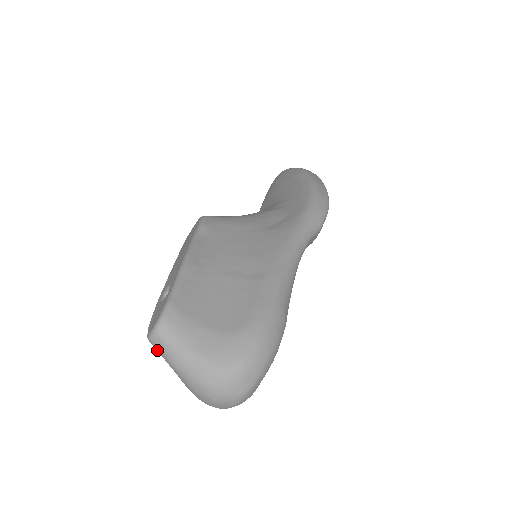
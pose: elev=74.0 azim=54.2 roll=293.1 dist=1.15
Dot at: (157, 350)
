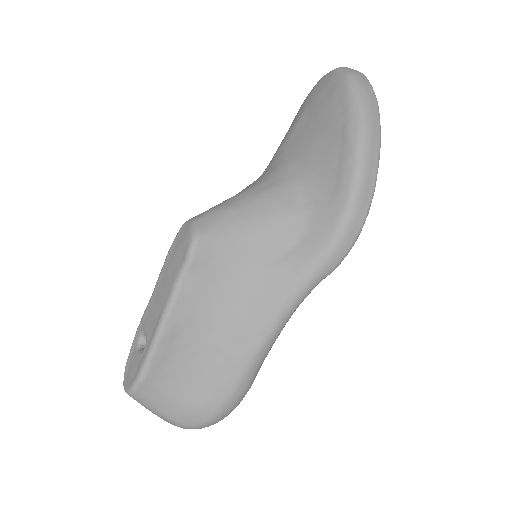
Dot at: occluded
